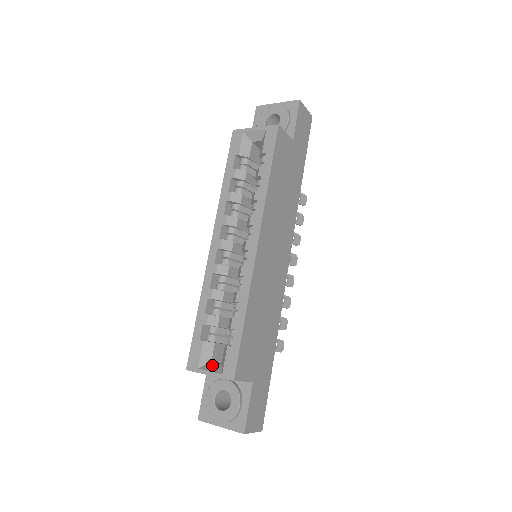
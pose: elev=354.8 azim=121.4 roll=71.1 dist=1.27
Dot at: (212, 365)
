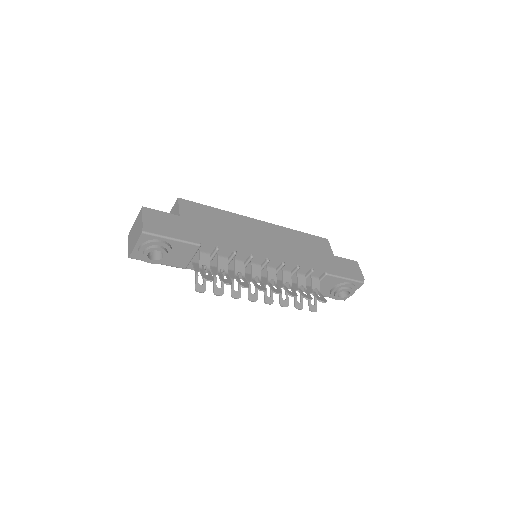
Dot at: occluded
